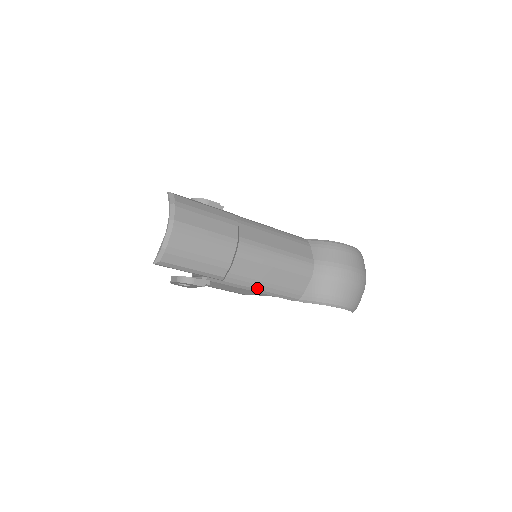
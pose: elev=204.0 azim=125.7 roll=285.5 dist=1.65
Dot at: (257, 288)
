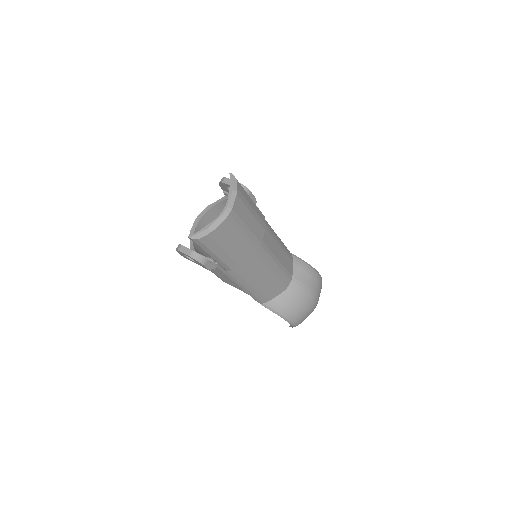
Dot at: (244, 285)
